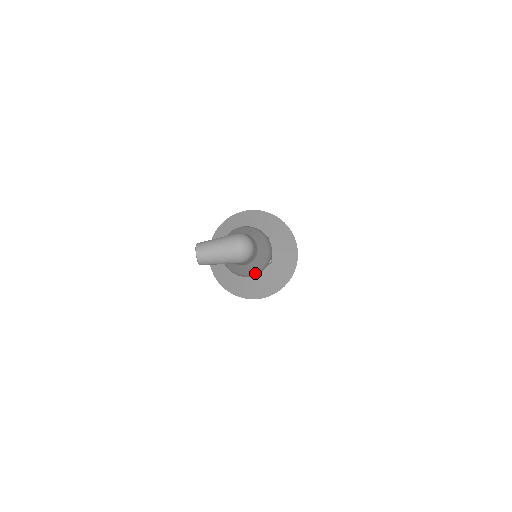
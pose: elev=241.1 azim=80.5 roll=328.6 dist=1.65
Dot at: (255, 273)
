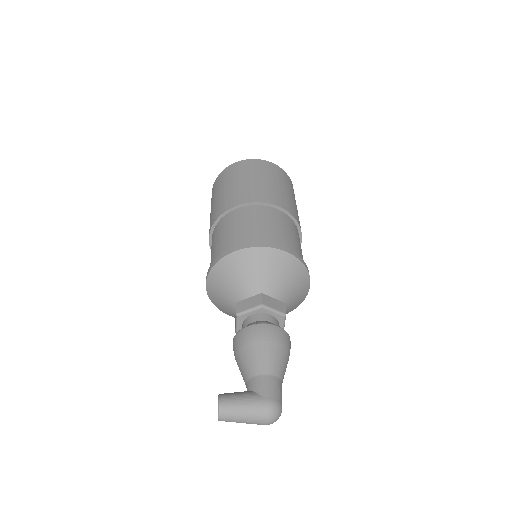
Dot at: occluded
